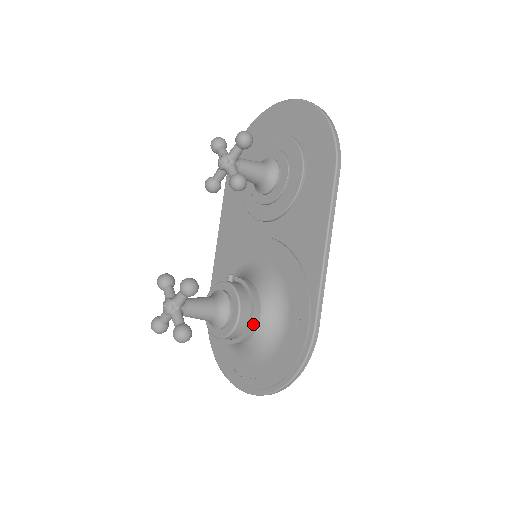
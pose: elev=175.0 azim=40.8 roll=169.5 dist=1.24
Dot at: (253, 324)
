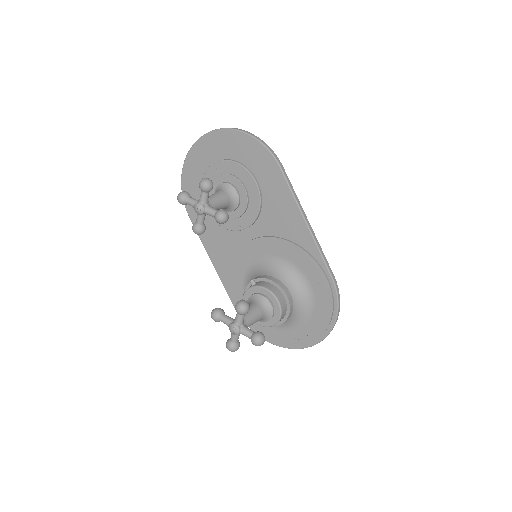
Dot at: (290, 302)
